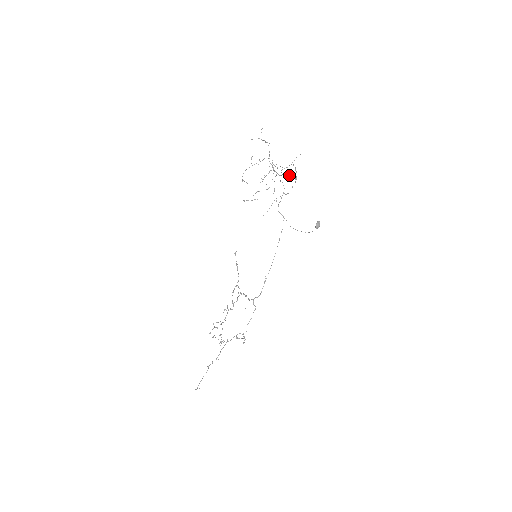
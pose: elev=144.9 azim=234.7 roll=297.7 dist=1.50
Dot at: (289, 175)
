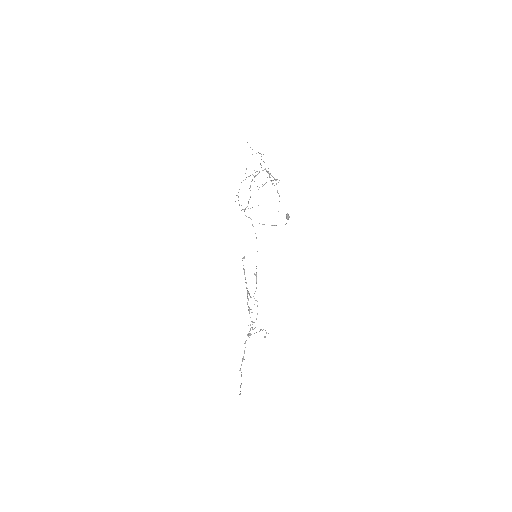
Dot at: (277, 179)
